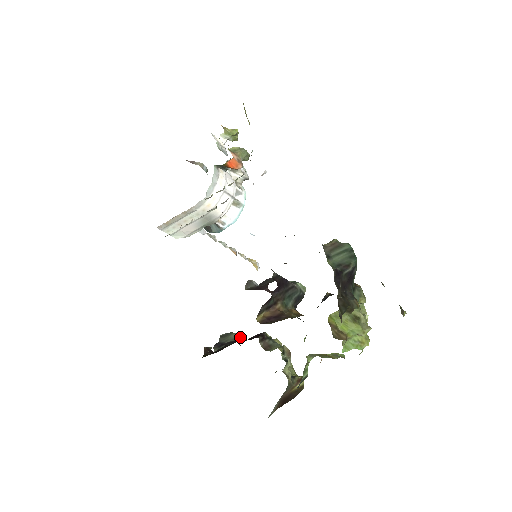
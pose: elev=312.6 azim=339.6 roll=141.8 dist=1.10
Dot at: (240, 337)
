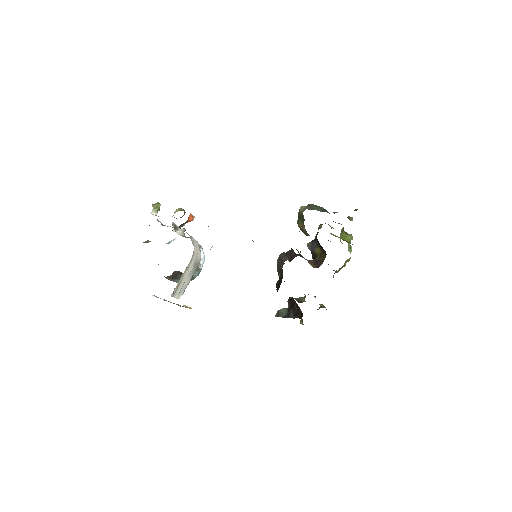
Dot at: (285, 308)
